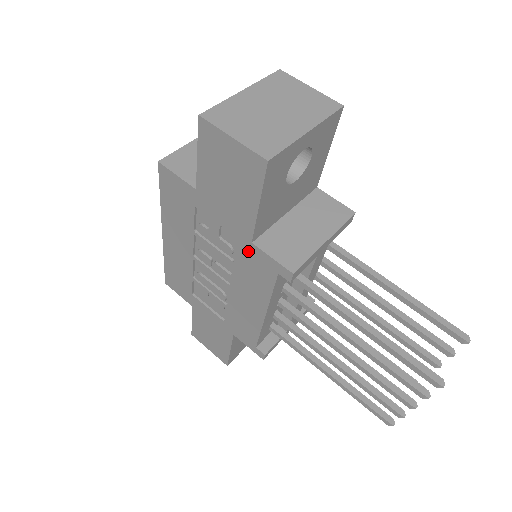
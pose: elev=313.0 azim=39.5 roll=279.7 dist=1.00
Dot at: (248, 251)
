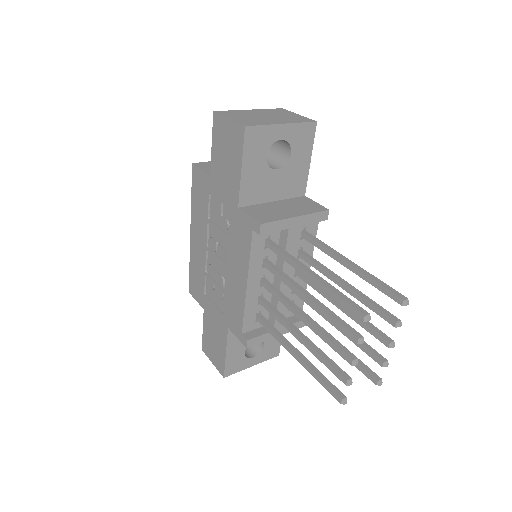
Dot at: (236, 218)
